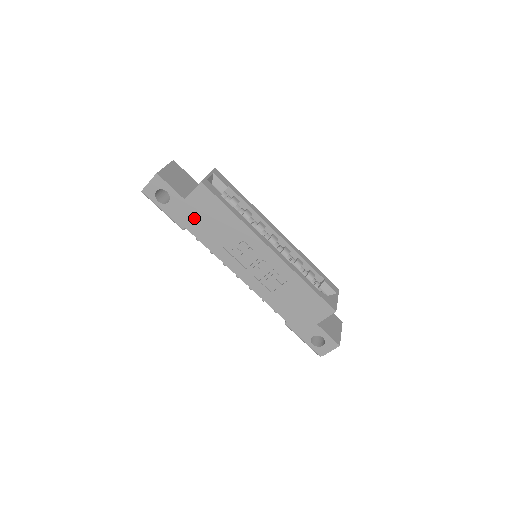
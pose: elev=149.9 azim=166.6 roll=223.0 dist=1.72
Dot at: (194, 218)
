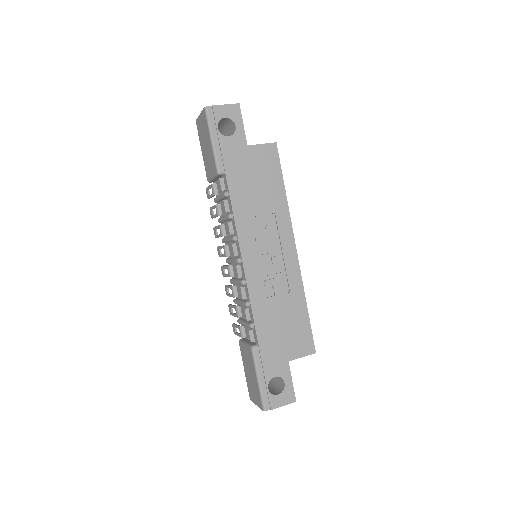
Dot at: (243, 169)
